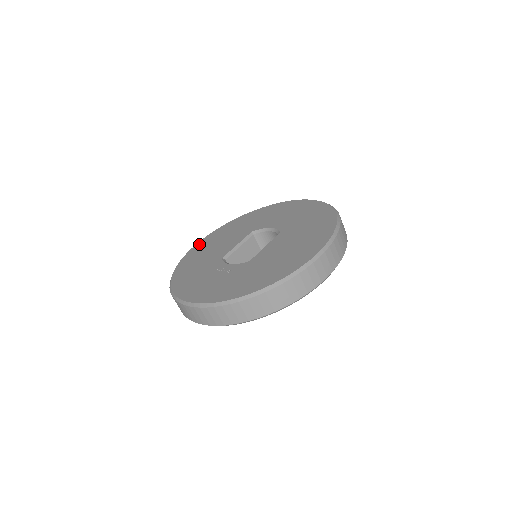
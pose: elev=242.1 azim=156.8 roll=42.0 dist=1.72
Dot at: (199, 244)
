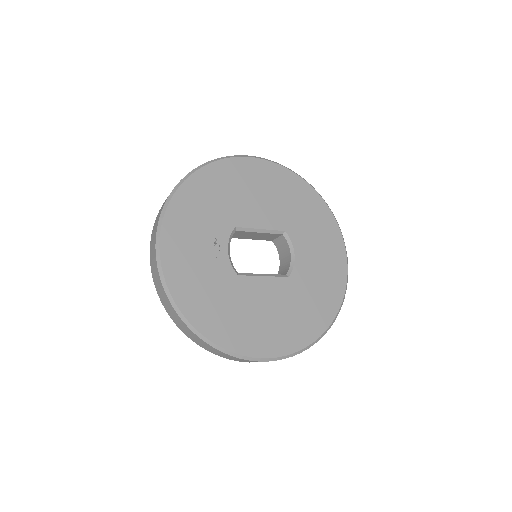
Dot at: (253, 163)
